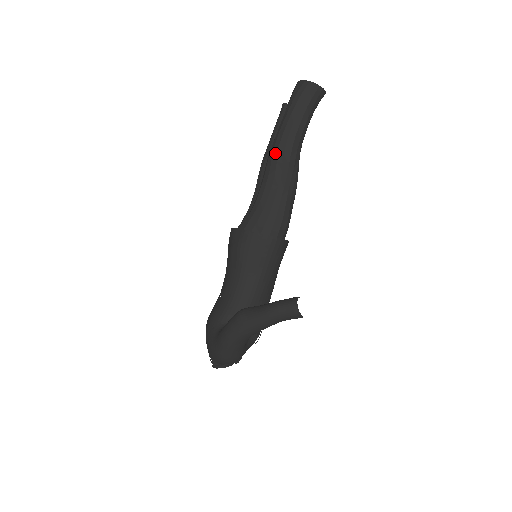
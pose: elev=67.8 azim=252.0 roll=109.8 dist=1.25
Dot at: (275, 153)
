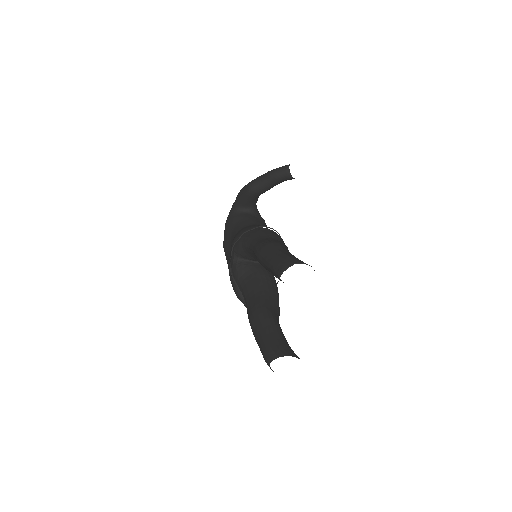
Dot at: occluded
